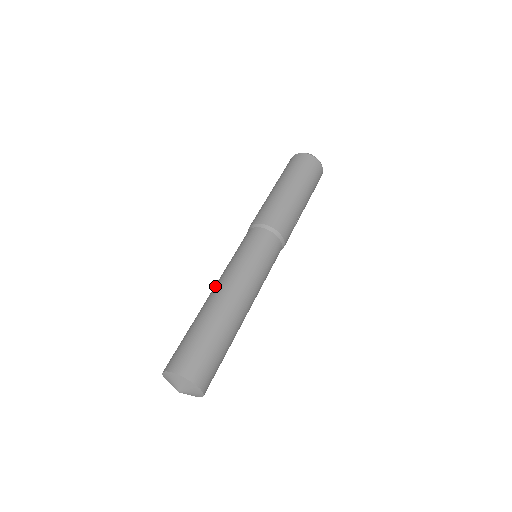
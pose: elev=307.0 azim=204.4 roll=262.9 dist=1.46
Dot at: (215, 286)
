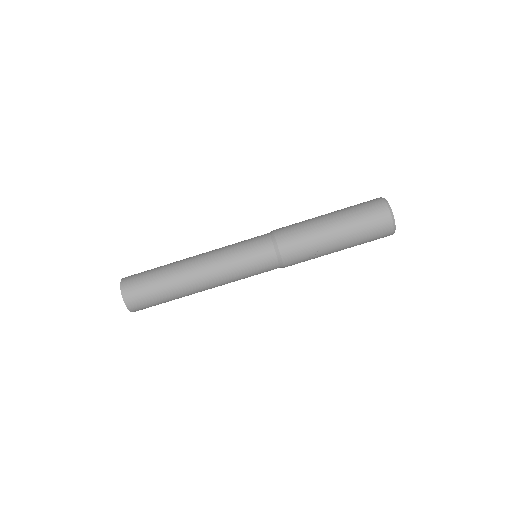
Dot at: occluded
